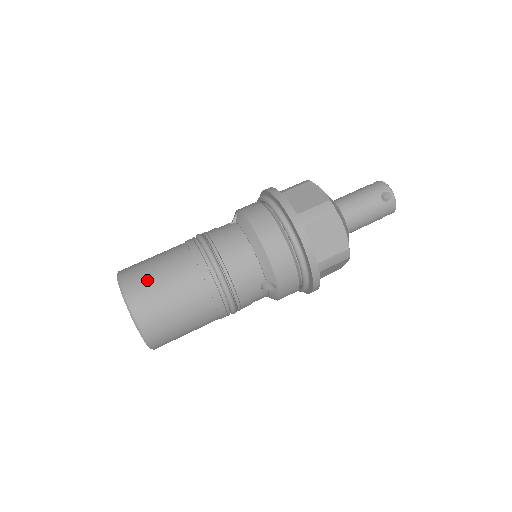
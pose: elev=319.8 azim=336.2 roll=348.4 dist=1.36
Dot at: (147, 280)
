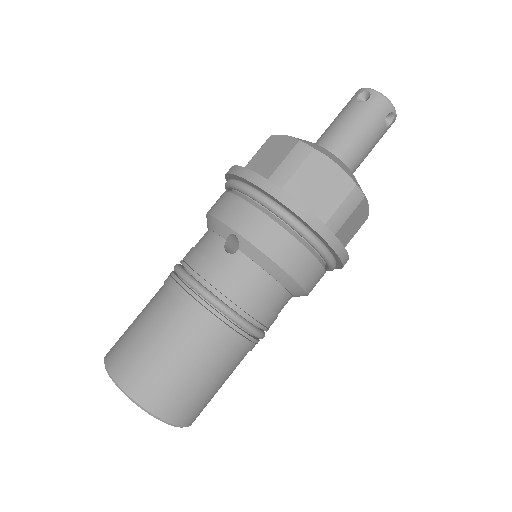
Dot at: (177, 388)
